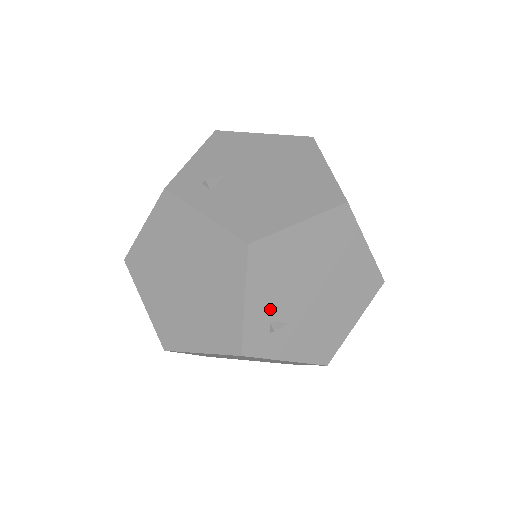
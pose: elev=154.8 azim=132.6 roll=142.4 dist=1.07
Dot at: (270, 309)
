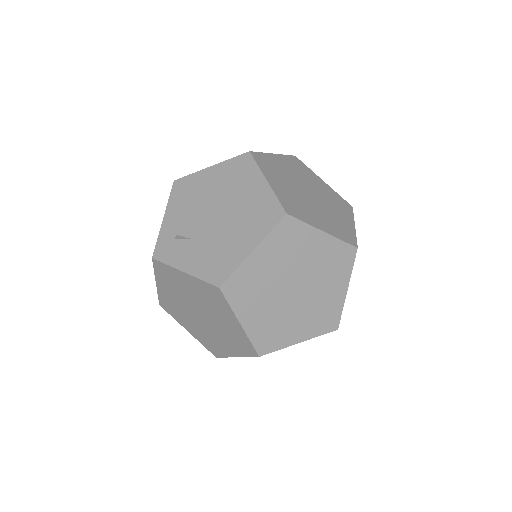
Dot at: (179, 225)
